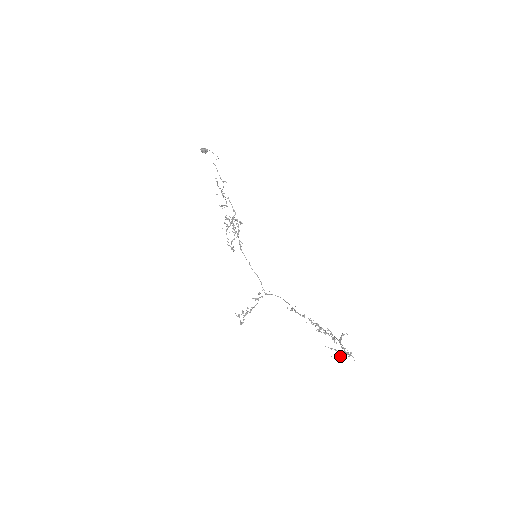
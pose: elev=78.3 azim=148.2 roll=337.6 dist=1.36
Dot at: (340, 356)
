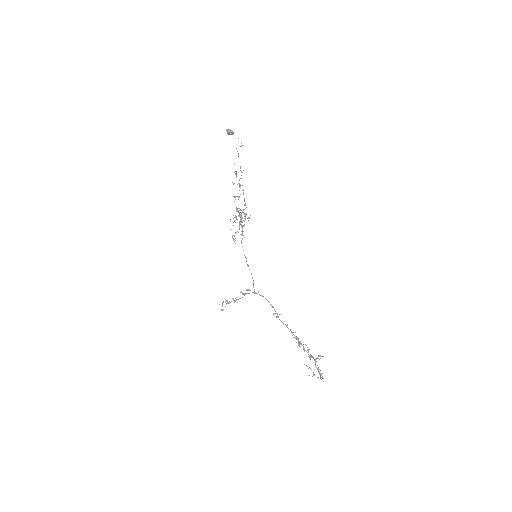
Dot at: (314, 375)
